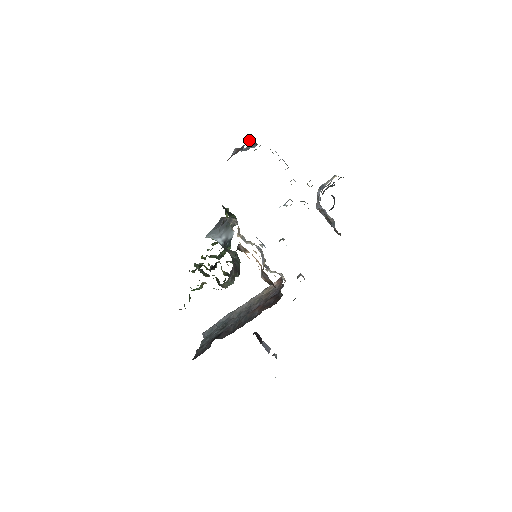
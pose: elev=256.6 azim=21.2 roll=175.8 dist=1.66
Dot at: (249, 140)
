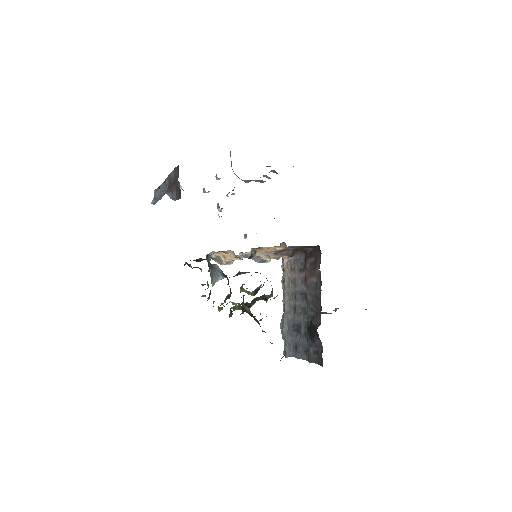
Dot at: (174, 169)
